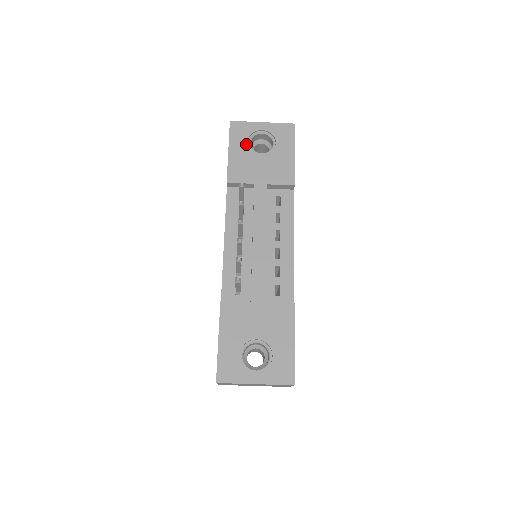
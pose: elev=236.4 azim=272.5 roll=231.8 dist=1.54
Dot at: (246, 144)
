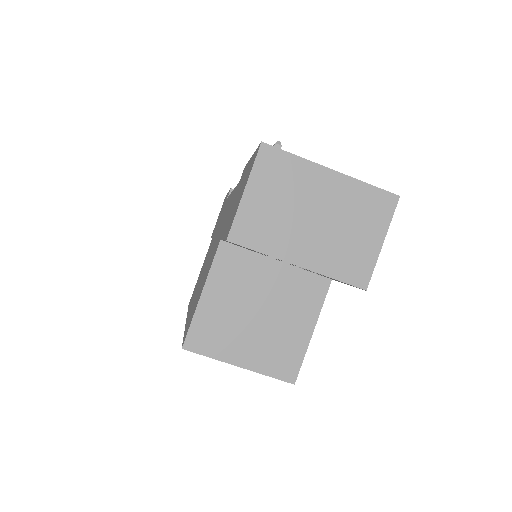
Dot at: occluded
